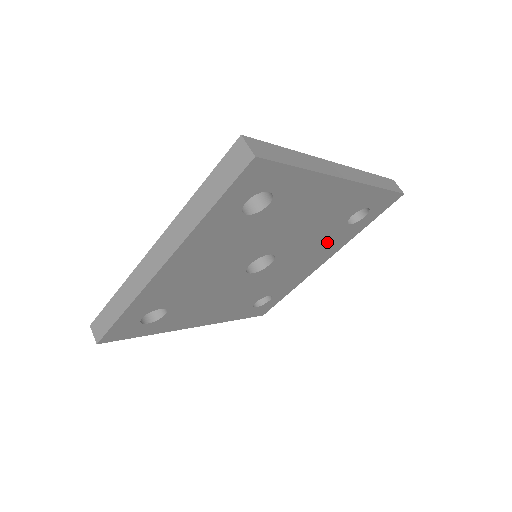
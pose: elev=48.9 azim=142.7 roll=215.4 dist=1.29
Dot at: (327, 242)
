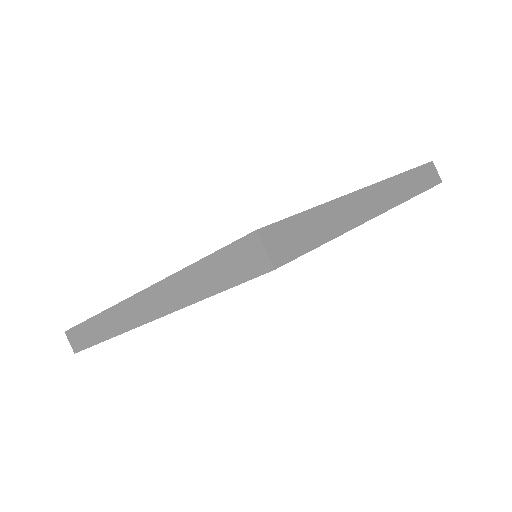
Dot at: occluded
